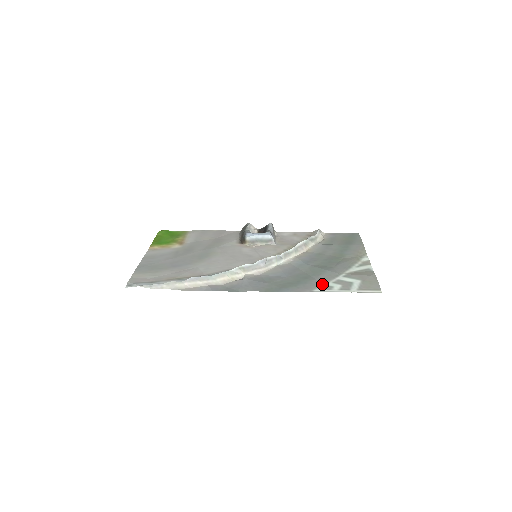
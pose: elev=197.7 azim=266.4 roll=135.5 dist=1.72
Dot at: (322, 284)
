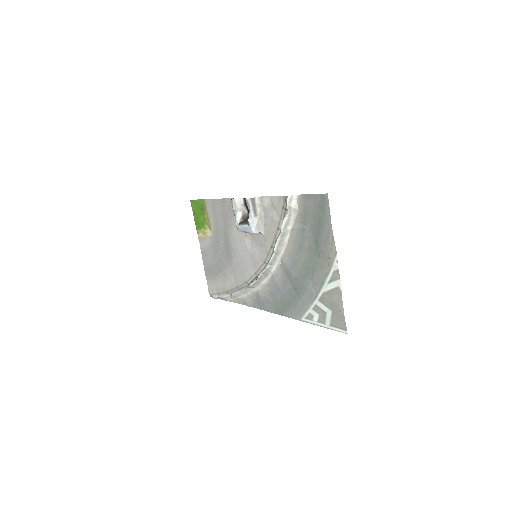
Dot at: (305, 310)
